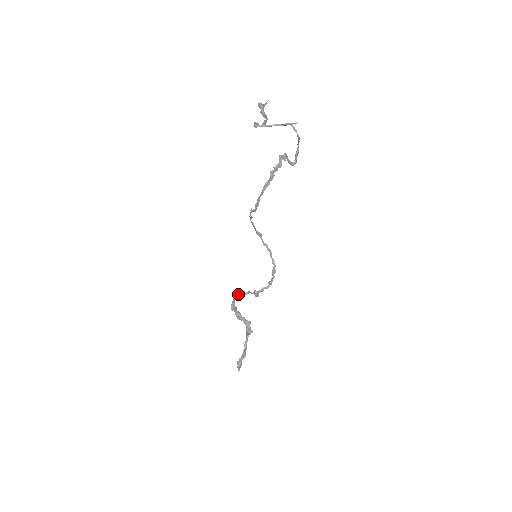
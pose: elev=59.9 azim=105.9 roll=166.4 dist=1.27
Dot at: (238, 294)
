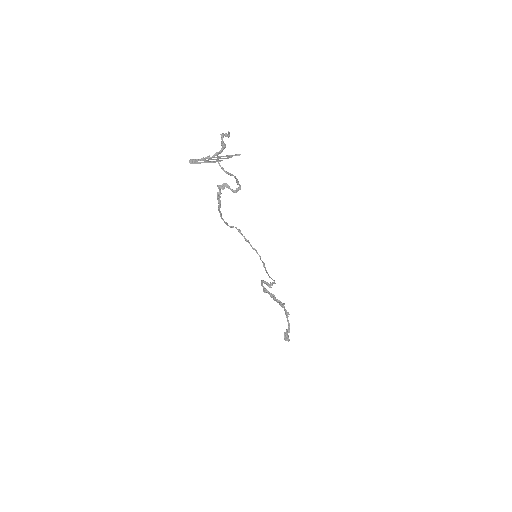
Dot at: occluded
